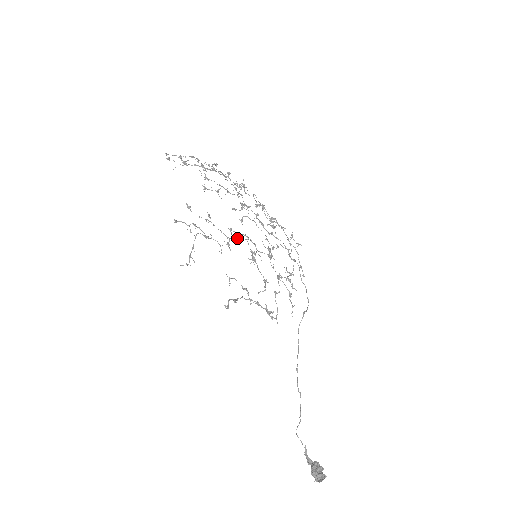
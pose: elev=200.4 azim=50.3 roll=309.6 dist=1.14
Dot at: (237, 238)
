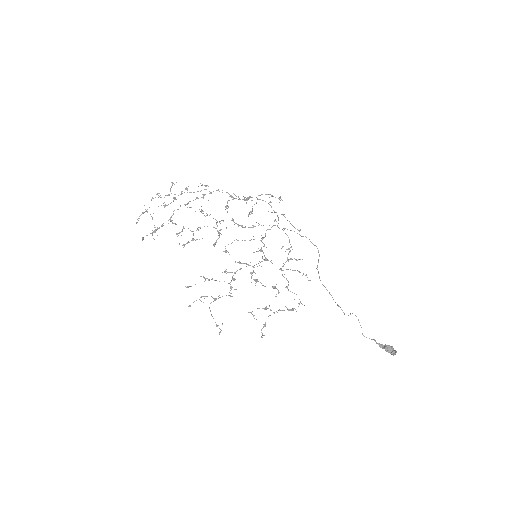
Dot at: occluded
